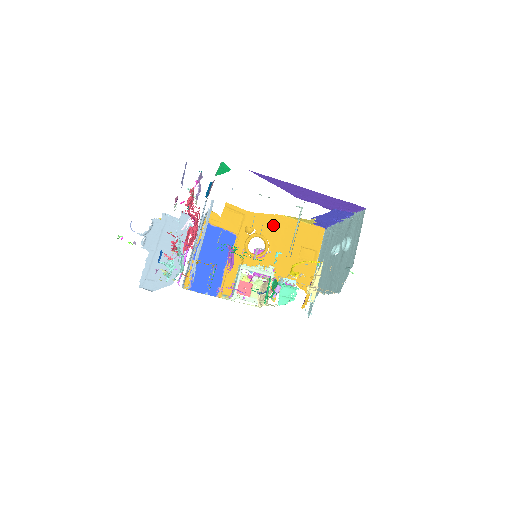
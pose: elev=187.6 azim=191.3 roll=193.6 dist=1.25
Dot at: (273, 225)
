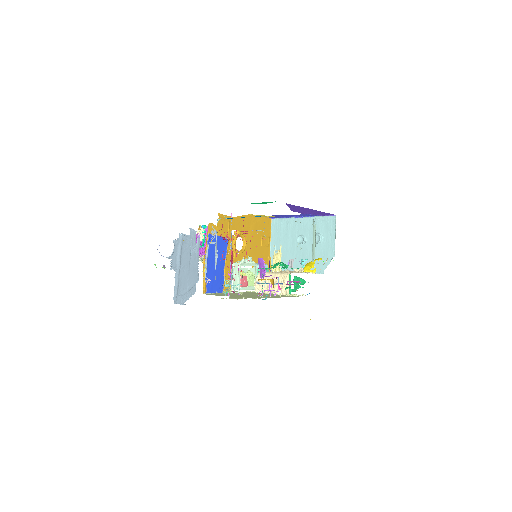
Dot at: (246, 224)
